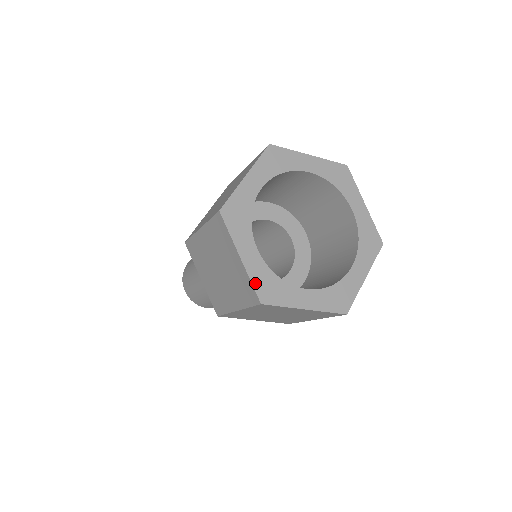
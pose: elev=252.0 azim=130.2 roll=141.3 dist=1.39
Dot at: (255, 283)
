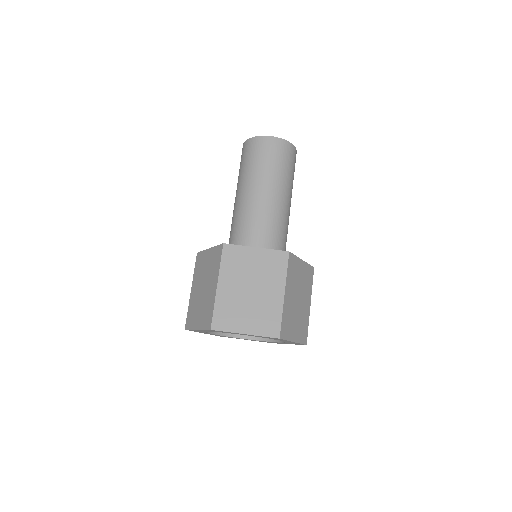
Dot at: occluded
